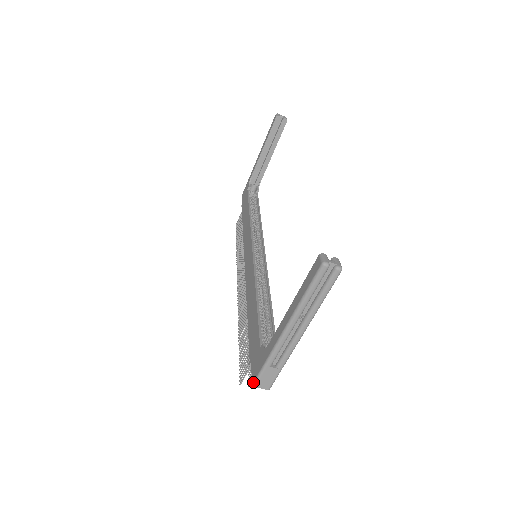
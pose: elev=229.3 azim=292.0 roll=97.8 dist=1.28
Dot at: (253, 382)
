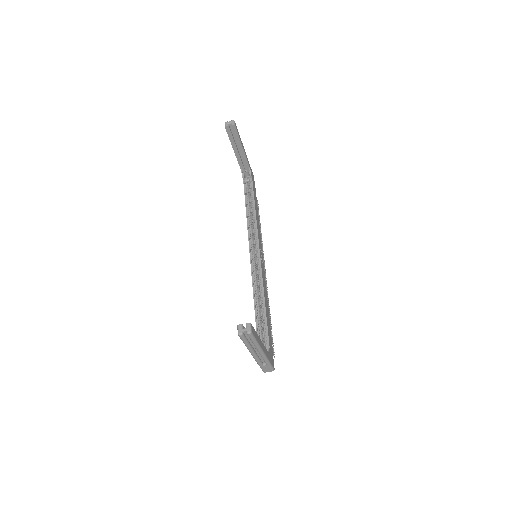
Dot at: occluded
